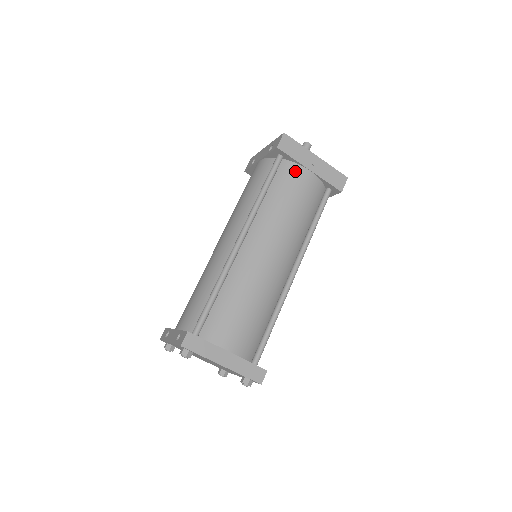
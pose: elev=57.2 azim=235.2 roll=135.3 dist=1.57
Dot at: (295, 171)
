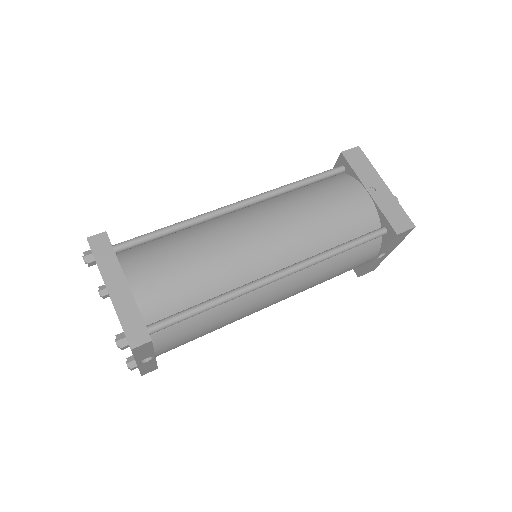
Dot at: (349, 184)
